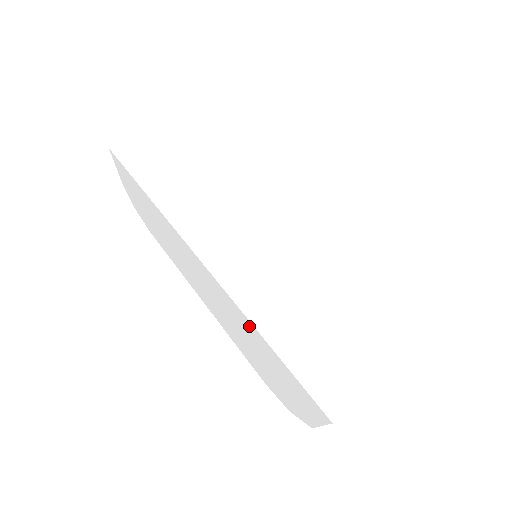
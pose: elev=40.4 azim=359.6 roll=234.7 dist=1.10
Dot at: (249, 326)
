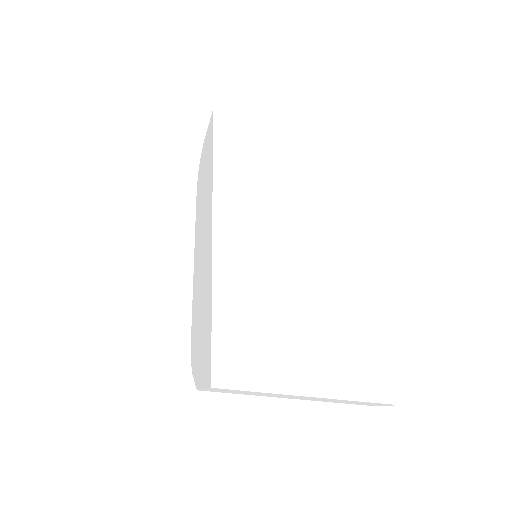
Dot at: (209, 288)
